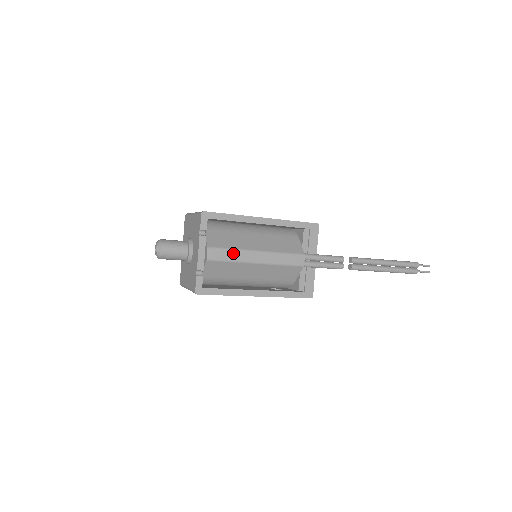
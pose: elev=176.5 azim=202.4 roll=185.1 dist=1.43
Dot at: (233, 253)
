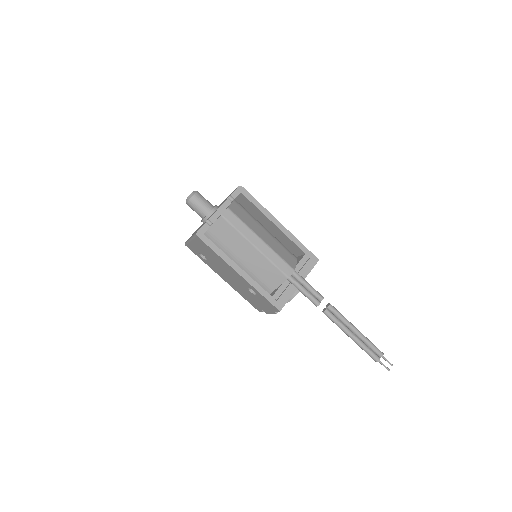
Dot at: (243, 226)
